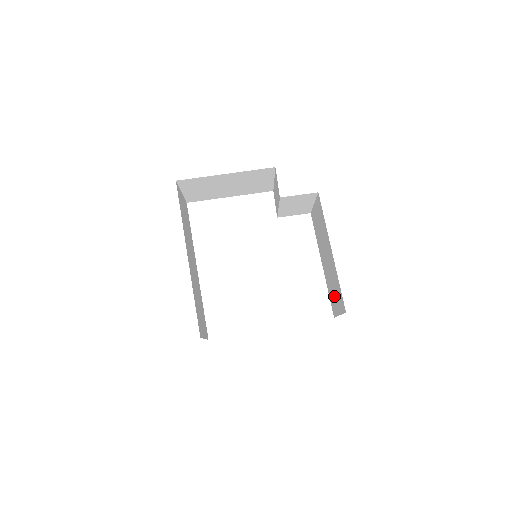
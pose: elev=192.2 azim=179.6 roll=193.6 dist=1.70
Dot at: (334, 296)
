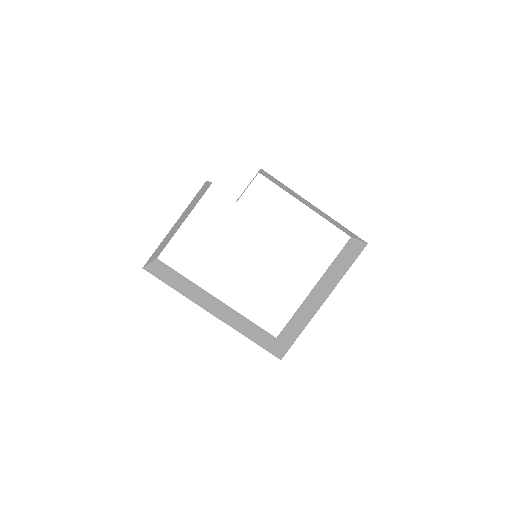
Dot at: (341, 228)
